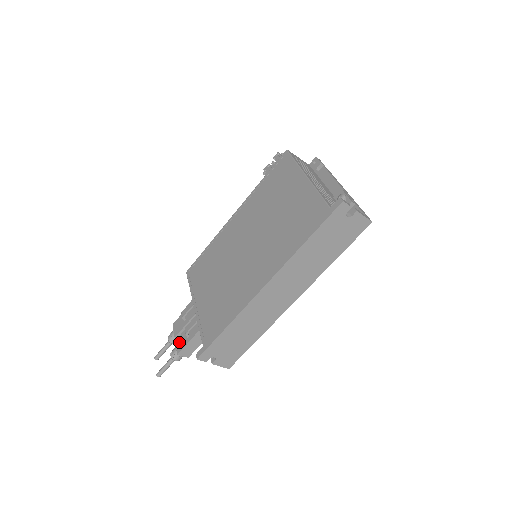
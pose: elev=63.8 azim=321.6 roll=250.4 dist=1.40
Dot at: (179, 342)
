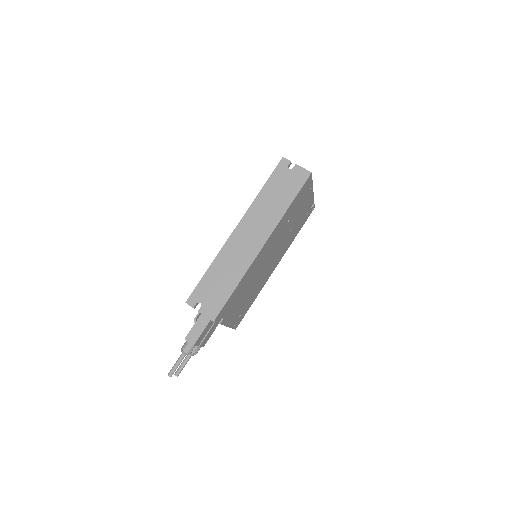
Dot at: occluded
